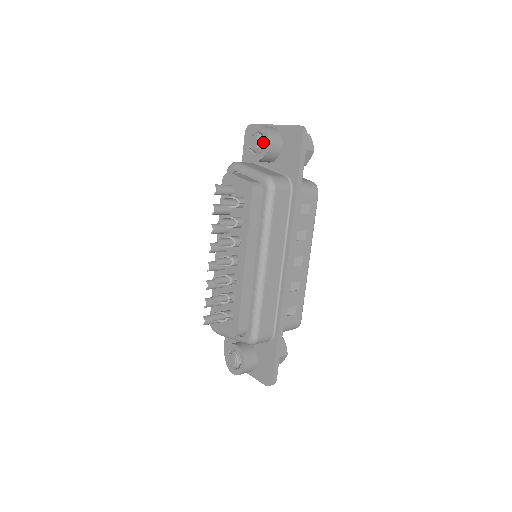
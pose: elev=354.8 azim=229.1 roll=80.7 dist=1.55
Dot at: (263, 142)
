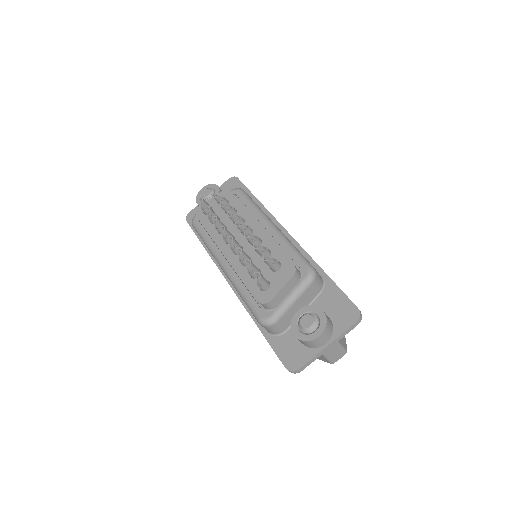
Dot at: occluded
